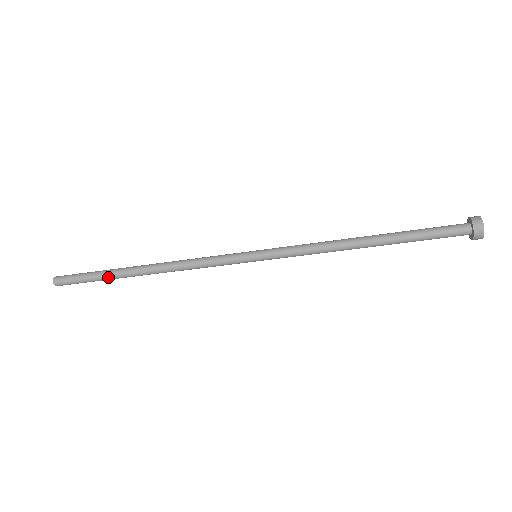
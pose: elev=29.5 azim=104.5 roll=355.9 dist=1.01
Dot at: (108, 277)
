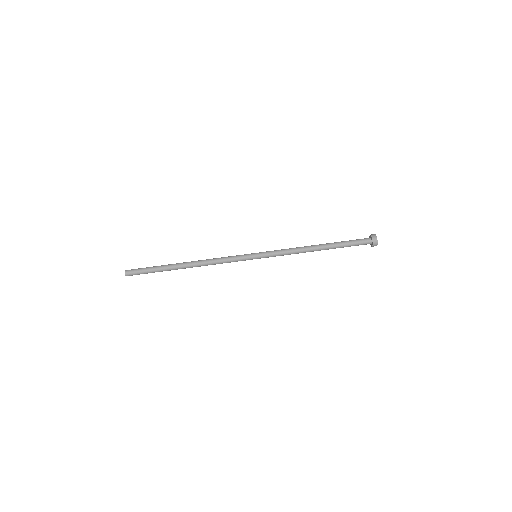
Dot at: (163, 266)
